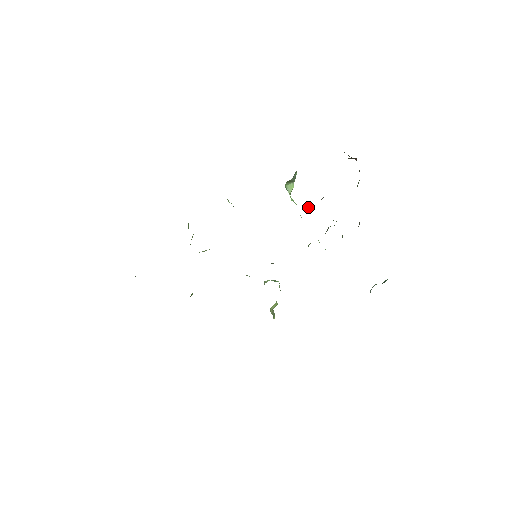
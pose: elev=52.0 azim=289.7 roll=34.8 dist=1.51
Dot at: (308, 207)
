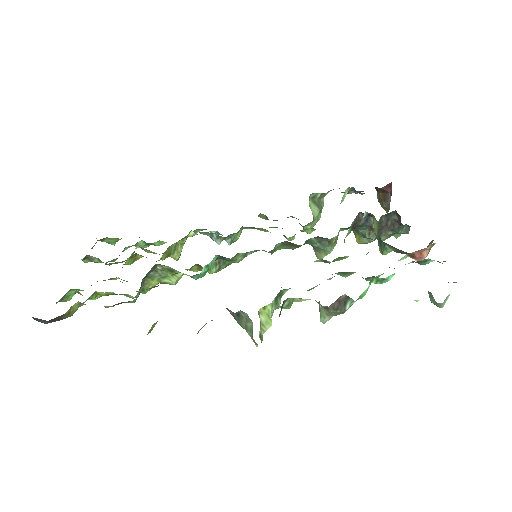
Dot at: occluded
